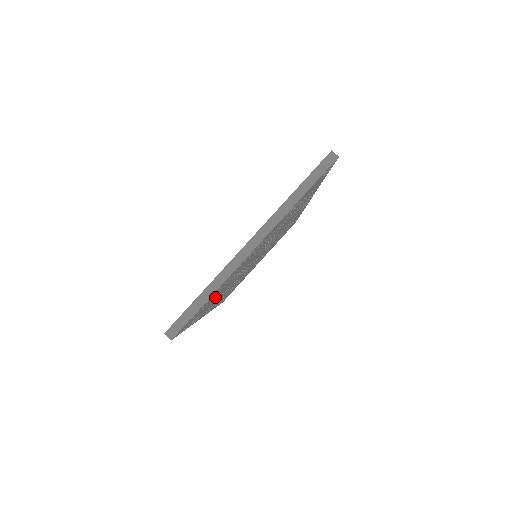
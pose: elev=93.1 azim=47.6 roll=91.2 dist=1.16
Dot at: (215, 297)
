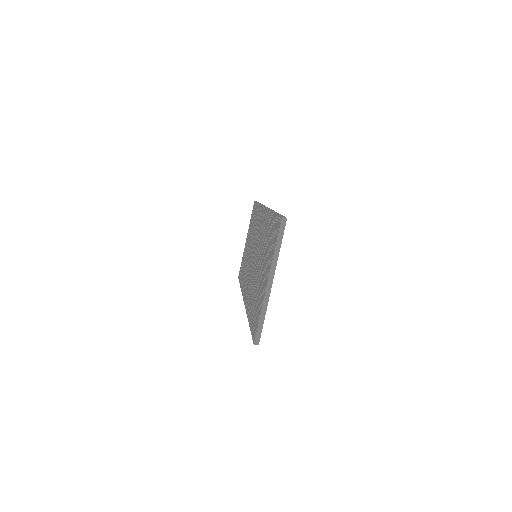
Dot at: occluded
